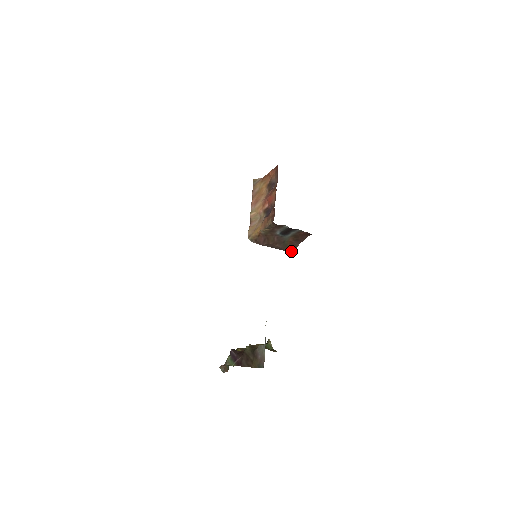
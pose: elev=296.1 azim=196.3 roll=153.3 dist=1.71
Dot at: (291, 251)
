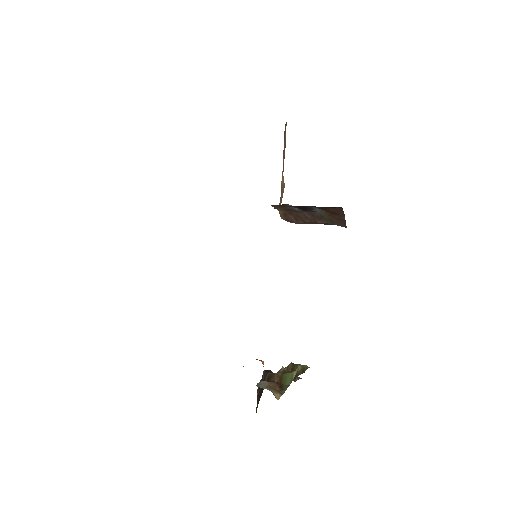
Dot at: (344, 225)
